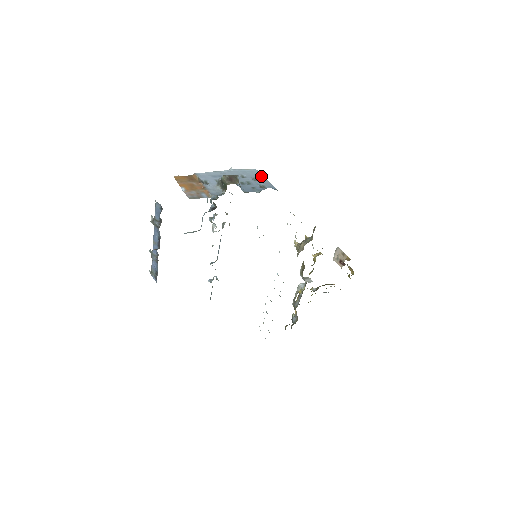
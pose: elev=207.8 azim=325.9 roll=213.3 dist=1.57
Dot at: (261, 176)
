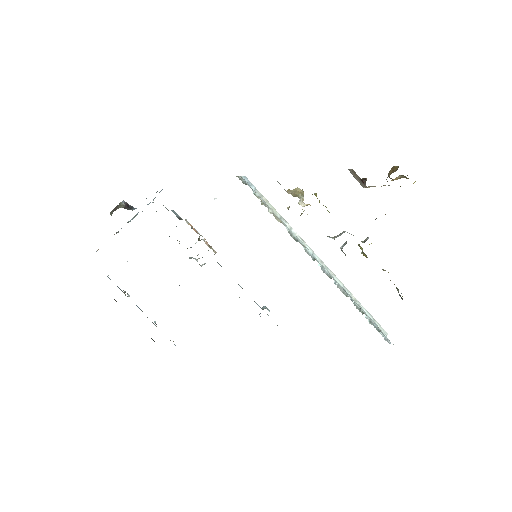
Dot at: occluded
